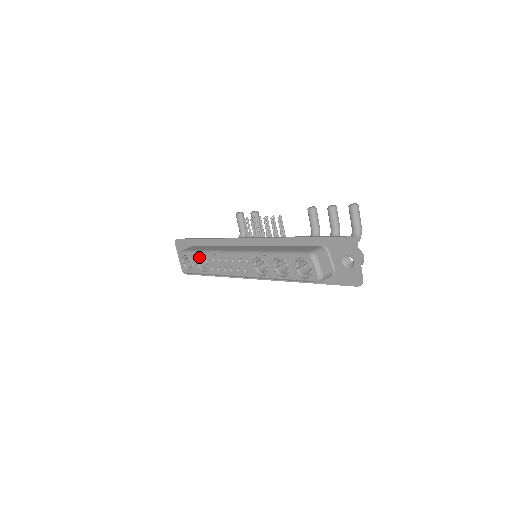
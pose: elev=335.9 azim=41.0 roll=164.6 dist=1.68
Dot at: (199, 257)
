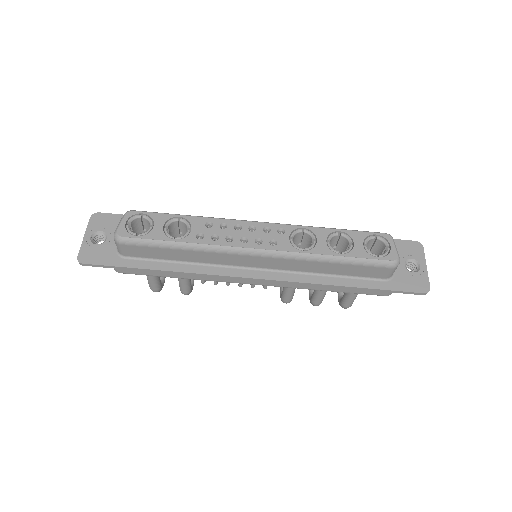
Dot at: (176, 218)
